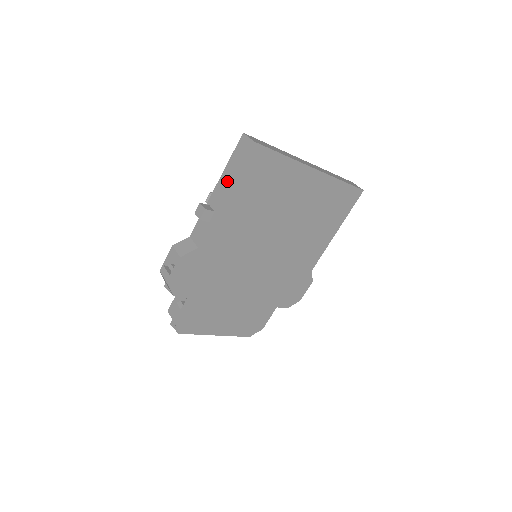
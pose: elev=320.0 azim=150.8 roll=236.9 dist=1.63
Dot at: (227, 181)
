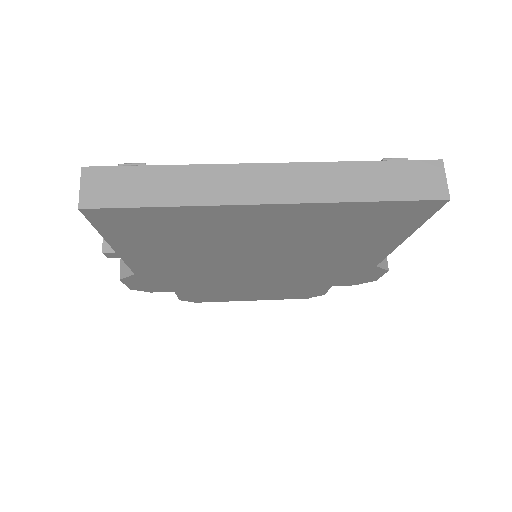
Dot at: occluded
